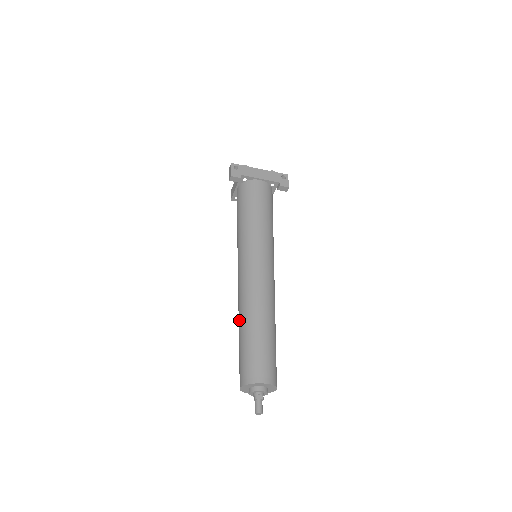
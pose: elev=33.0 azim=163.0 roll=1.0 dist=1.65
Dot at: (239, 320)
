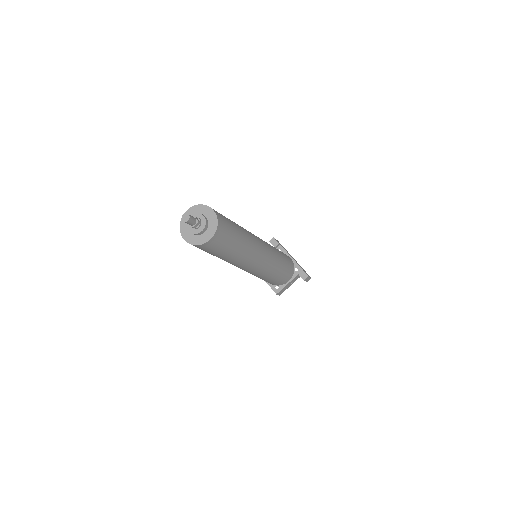
Dot at: occluded
